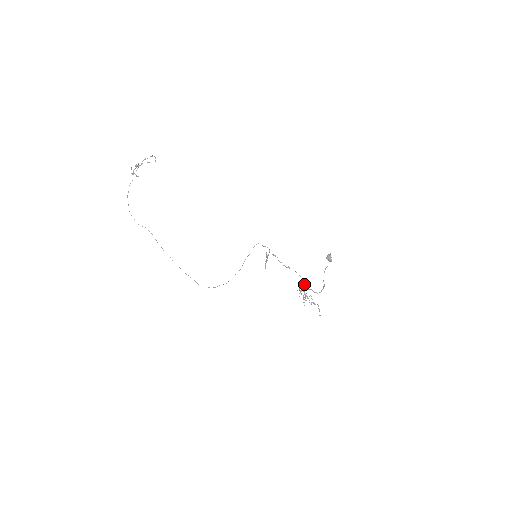
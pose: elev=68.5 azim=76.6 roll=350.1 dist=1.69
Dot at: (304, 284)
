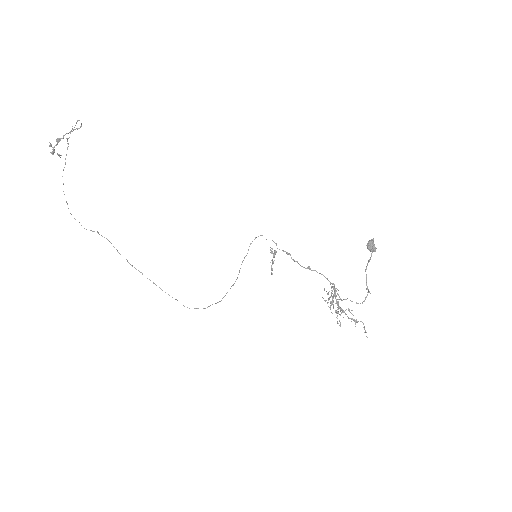
Dot at: occluded
